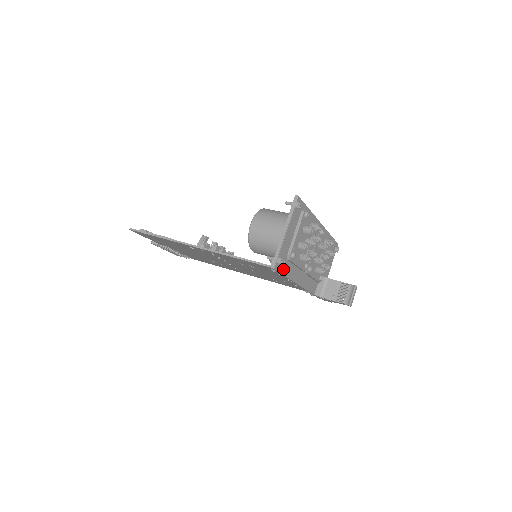
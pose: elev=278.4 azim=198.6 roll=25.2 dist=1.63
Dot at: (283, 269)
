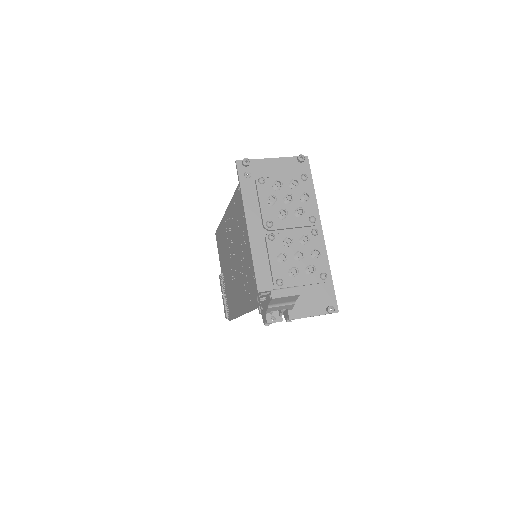
Dot at: (244, 180)
